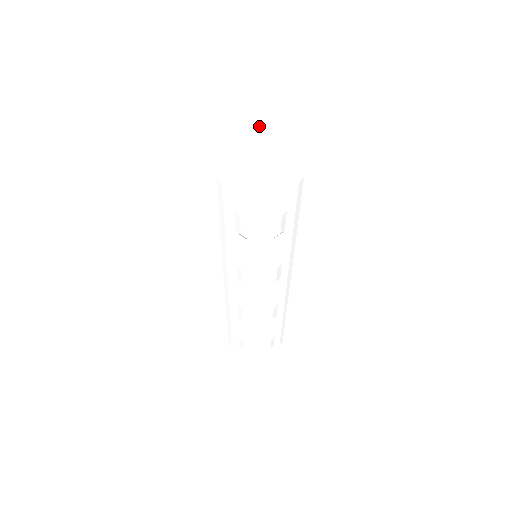
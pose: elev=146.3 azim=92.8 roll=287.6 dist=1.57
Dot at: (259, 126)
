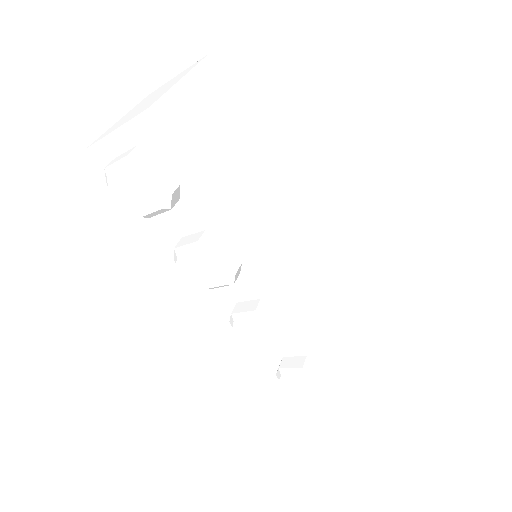
Dot at: (169, 82)
